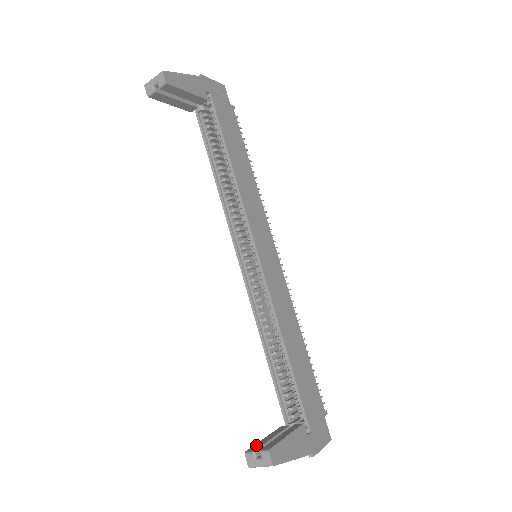
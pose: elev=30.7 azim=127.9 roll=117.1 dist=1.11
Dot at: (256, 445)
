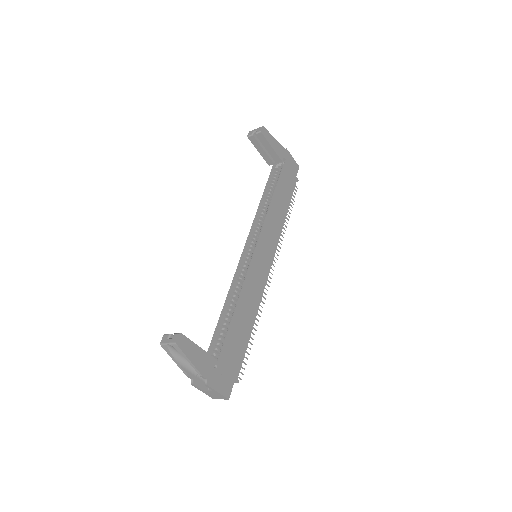
Dot at: occluded
